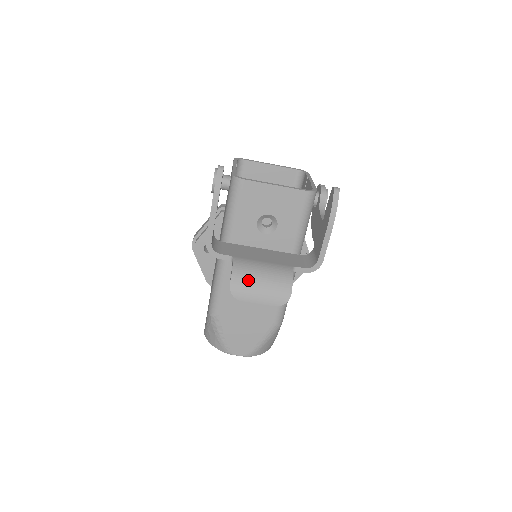
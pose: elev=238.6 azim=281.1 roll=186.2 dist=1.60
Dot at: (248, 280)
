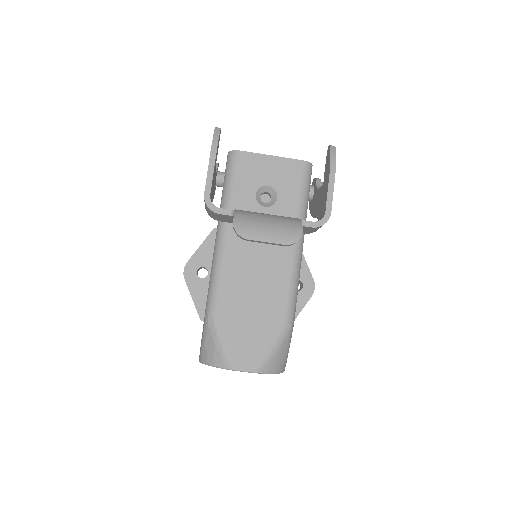
Dot at: (253, 219)
